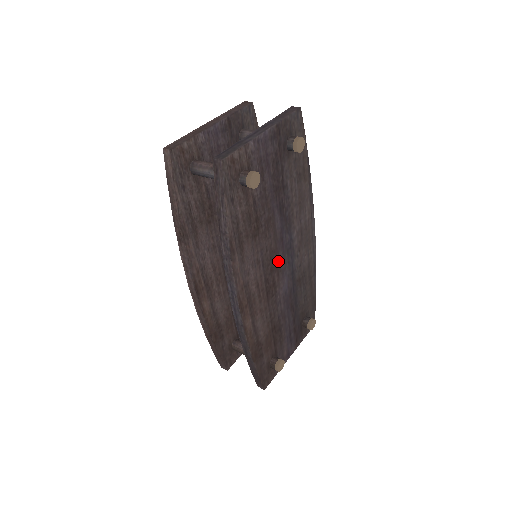
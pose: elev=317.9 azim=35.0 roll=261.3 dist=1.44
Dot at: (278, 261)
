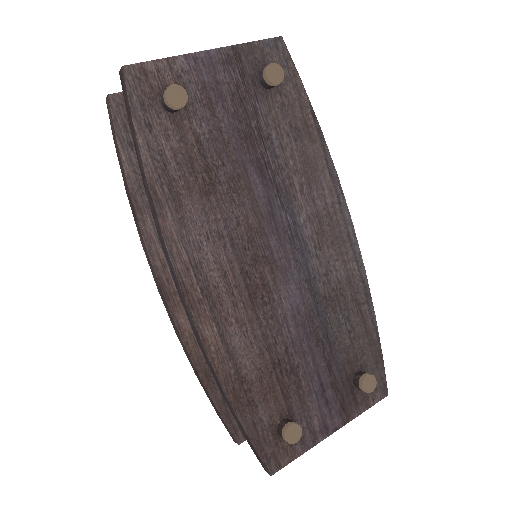
Dot at: (269, 250)
